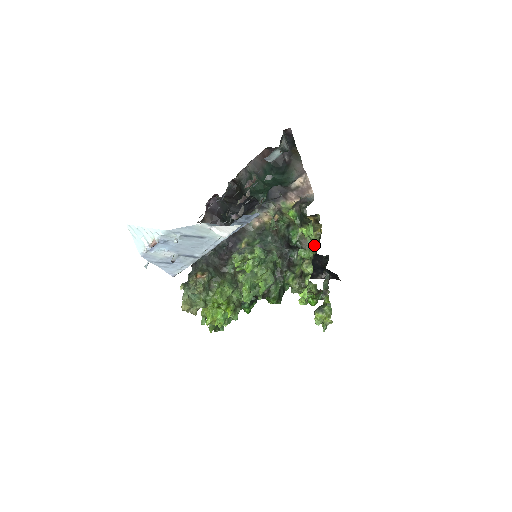
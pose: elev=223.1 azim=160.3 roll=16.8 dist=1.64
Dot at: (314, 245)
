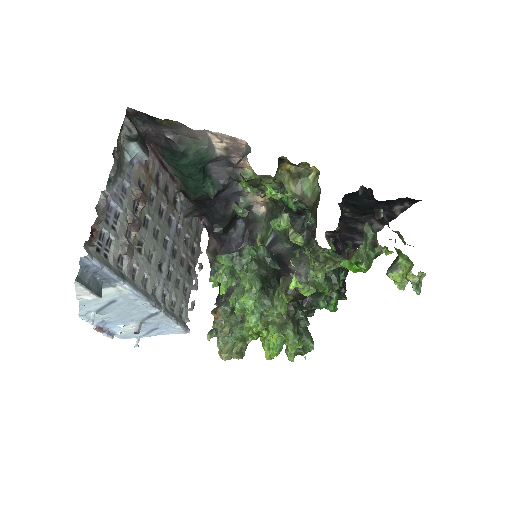
Dot at: (316, 194)
